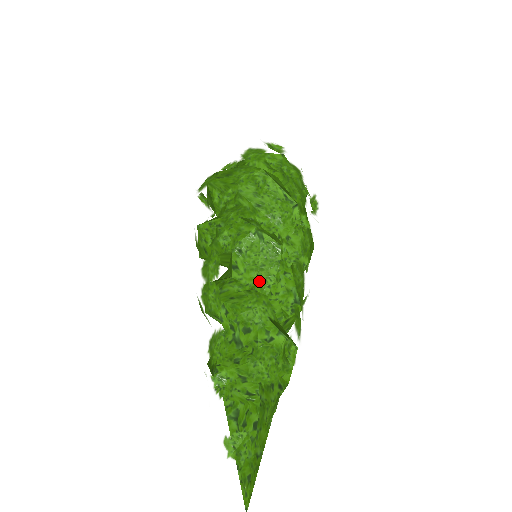
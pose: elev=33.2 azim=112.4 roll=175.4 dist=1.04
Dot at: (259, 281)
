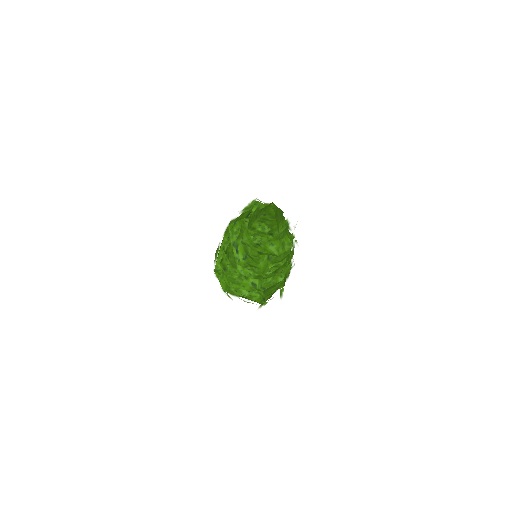
Dot at: occluded
